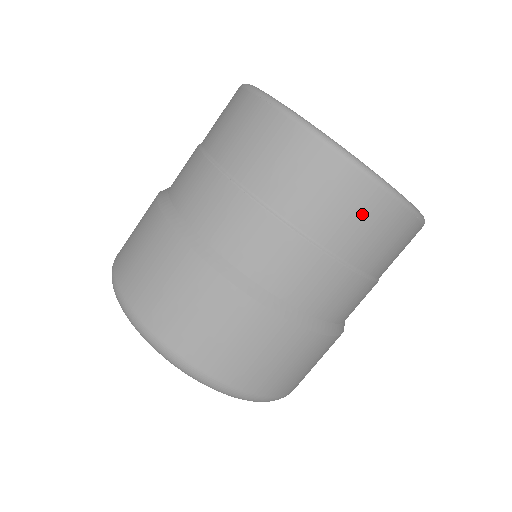
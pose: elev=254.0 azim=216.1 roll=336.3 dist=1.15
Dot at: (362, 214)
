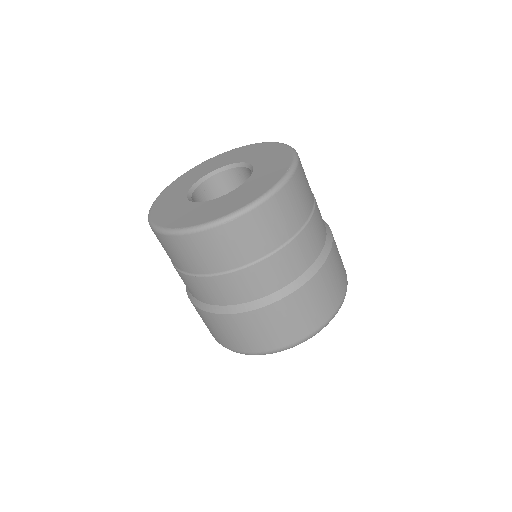
Dot at: (303, 184)
